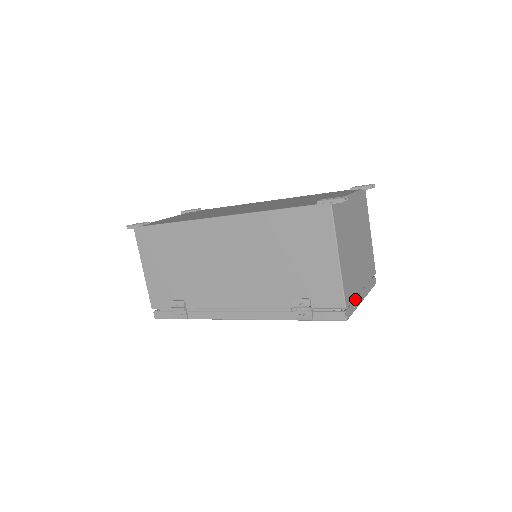
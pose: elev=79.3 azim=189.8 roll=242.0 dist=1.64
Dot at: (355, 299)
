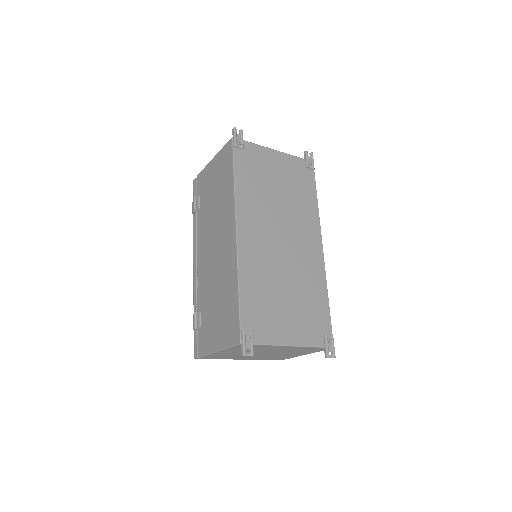
Dot at: (224, 358)
